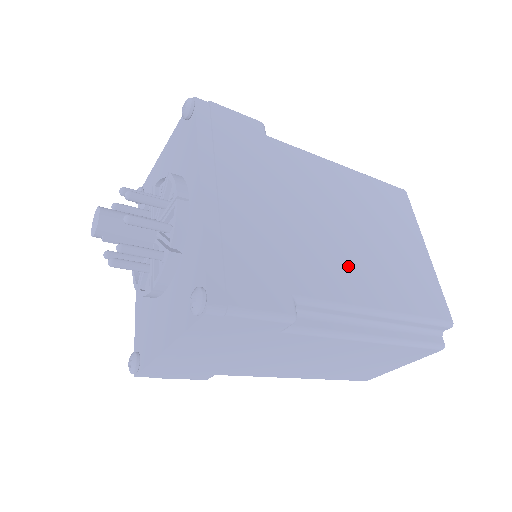
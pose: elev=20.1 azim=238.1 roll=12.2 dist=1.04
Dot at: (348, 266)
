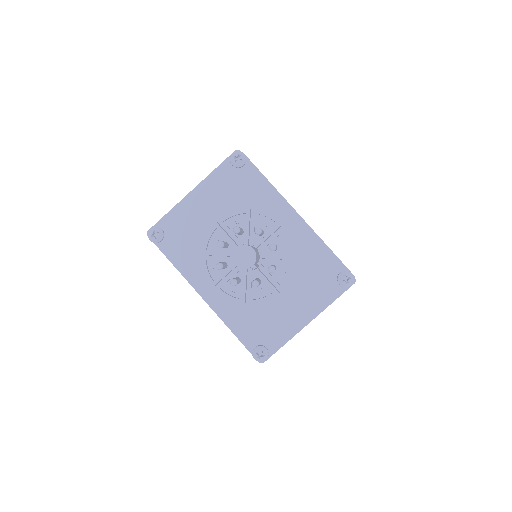
Dot at: occluded
